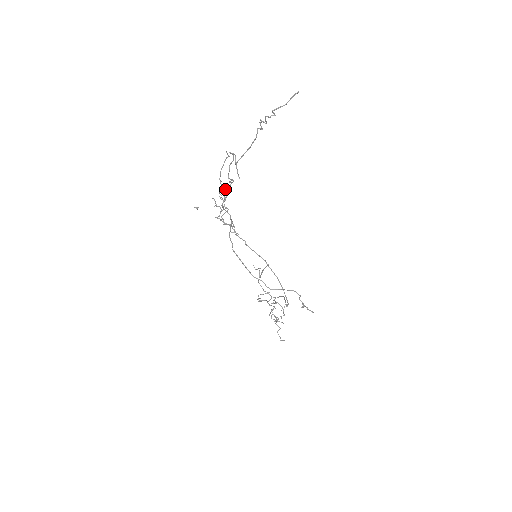
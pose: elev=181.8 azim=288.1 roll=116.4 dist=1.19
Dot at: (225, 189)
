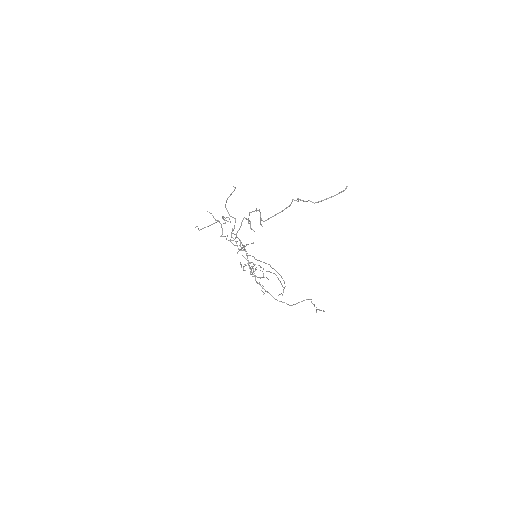
Dot at: (234, 218)
